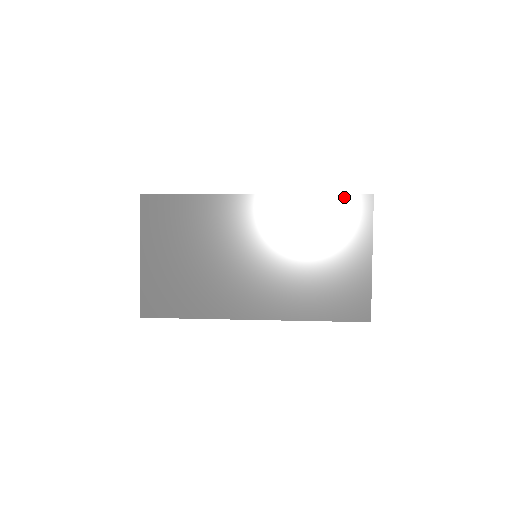
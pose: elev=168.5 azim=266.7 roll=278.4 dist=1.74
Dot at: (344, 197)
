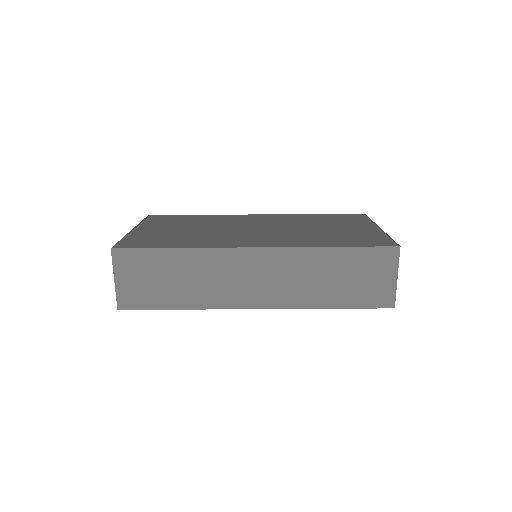
Dot at: (338, 214)
